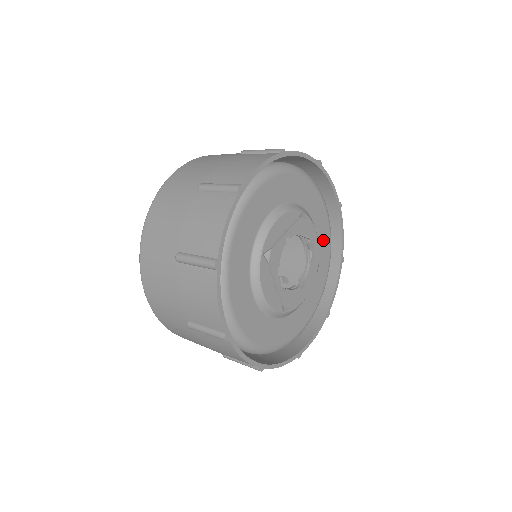
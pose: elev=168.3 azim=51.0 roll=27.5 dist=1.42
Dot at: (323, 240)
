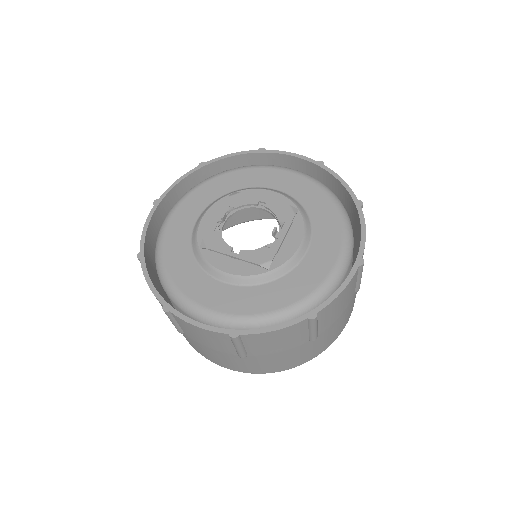
Dot at: (309, 272)
